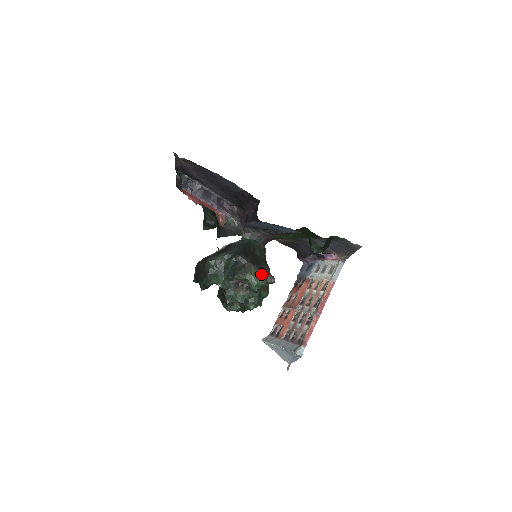
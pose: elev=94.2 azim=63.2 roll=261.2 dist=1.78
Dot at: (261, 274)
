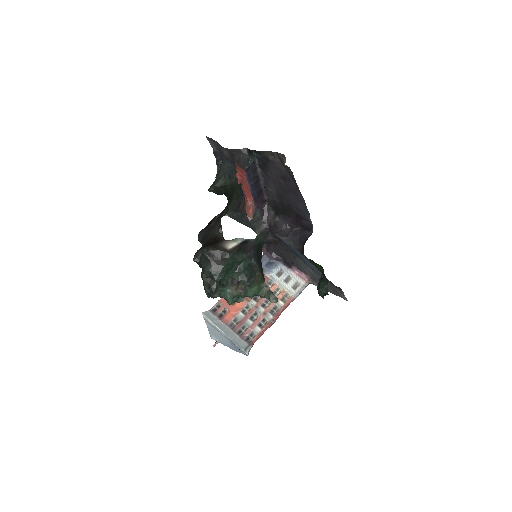
Dot at: (263, 285)
